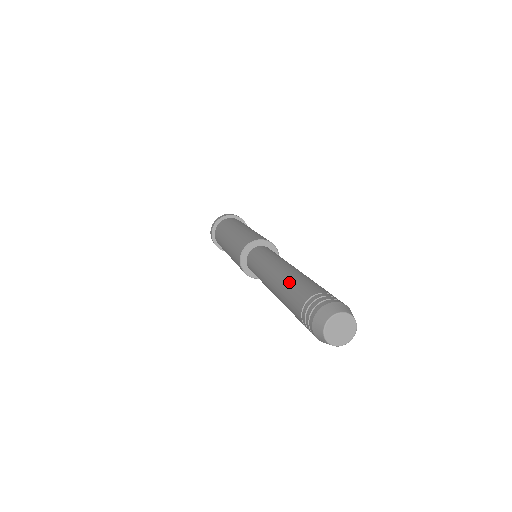
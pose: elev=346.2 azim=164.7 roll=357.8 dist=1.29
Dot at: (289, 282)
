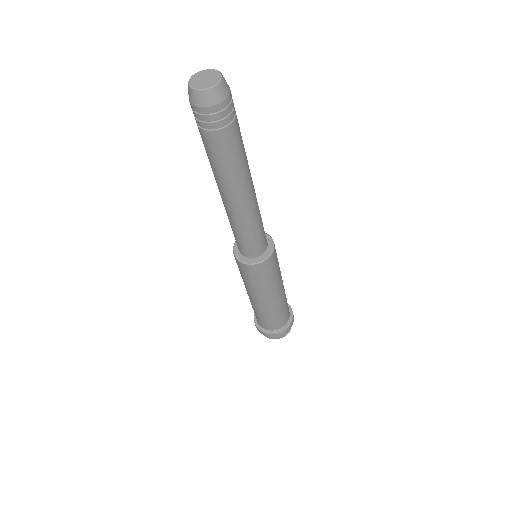
Dot at: occluded
